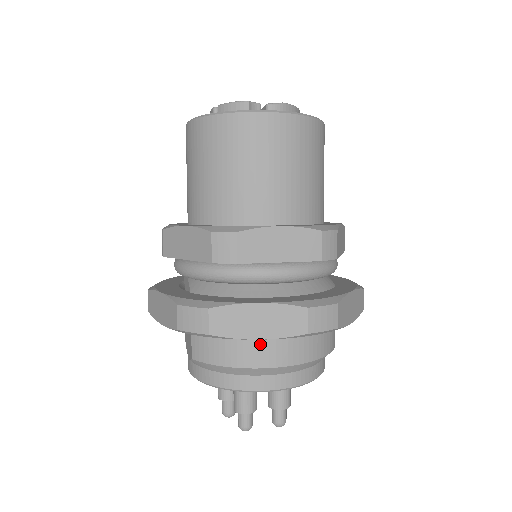
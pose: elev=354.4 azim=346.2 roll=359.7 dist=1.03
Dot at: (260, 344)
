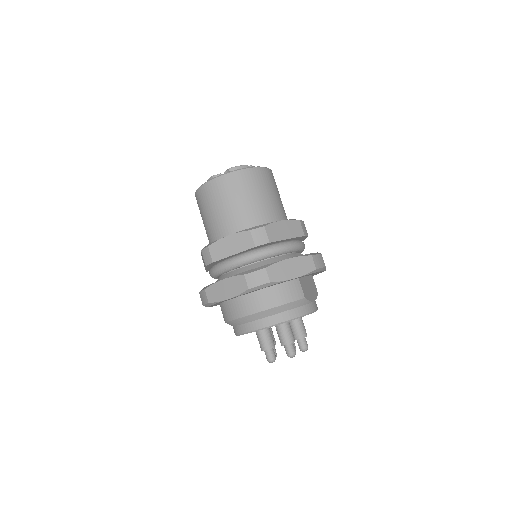
Dot at: (240, 303)
